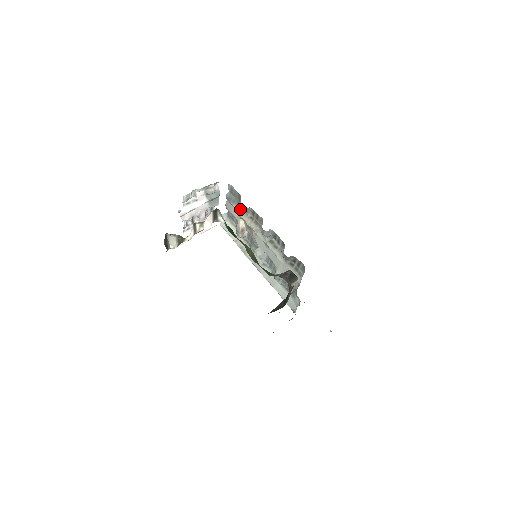
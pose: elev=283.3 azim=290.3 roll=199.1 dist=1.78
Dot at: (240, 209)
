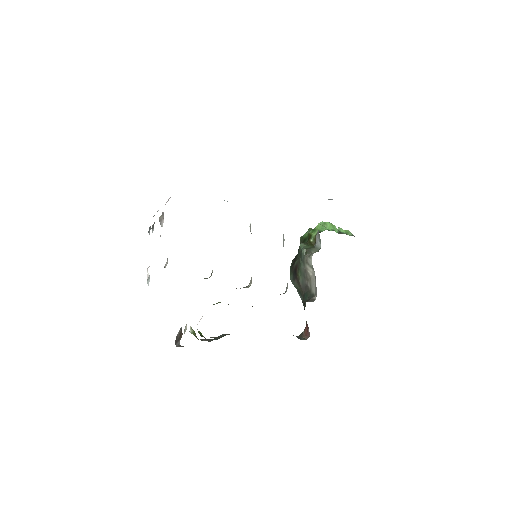
Dot at: occluded
